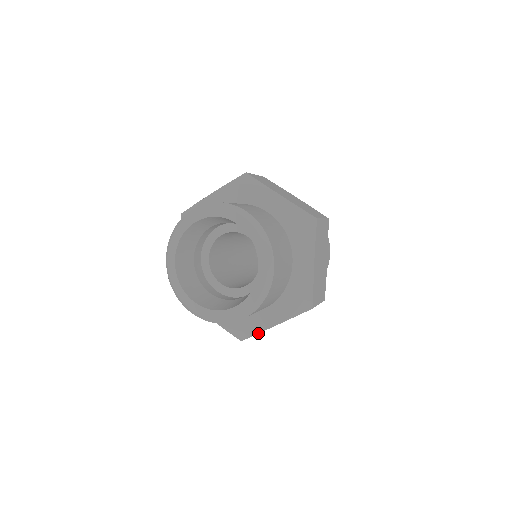
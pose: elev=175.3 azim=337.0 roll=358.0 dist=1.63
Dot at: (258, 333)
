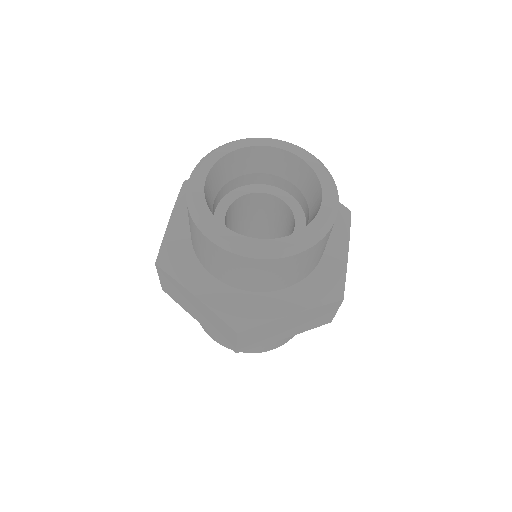
Dot at: (267, 322)
